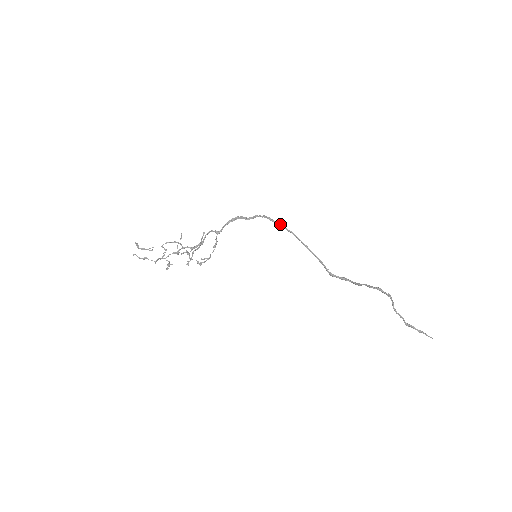
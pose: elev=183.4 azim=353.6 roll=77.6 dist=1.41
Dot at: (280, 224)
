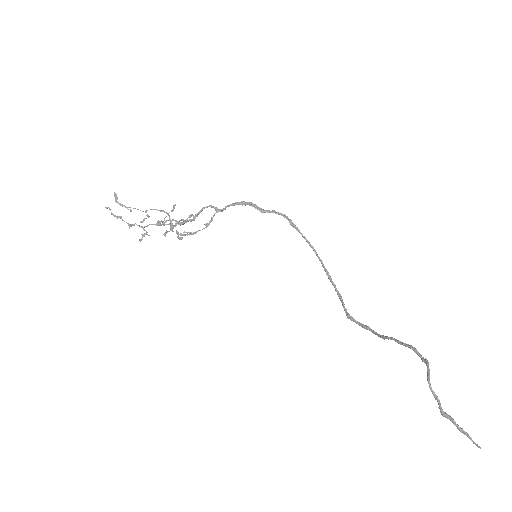
Dot at: occluded
